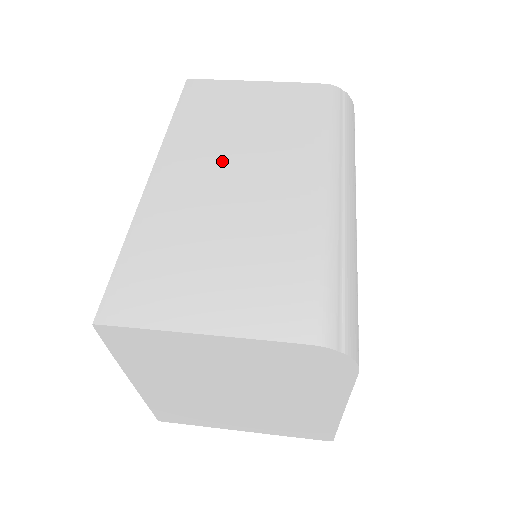
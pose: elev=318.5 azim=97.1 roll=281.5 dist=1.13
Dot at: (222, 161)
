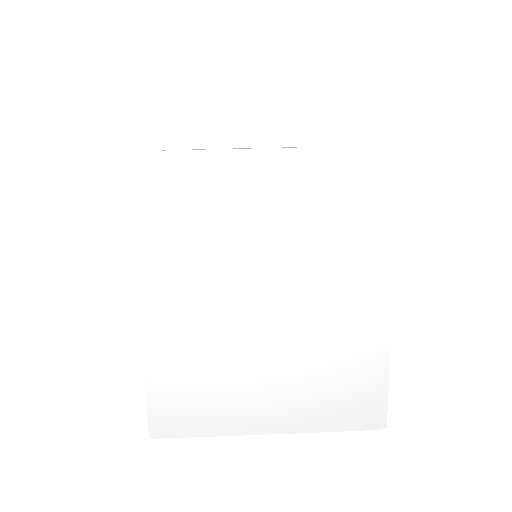
Dot at: occluded
